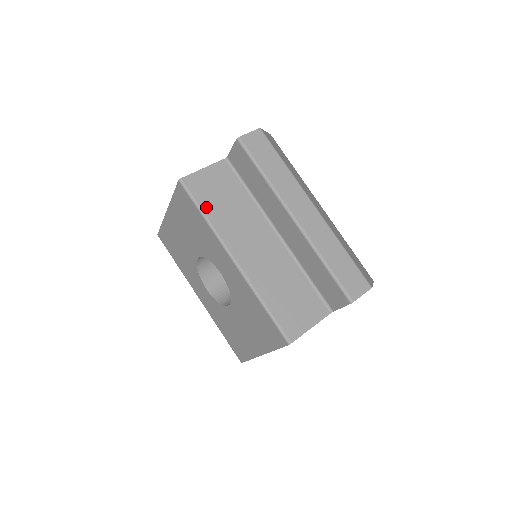
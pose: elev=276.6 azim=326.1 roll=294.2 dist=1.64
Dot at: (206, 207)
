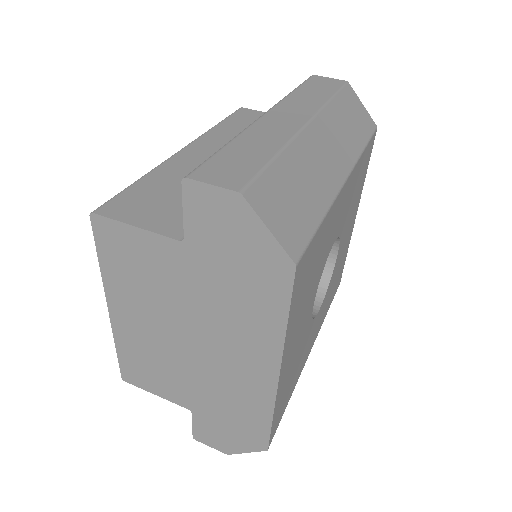
Dot at: (228, 122)
